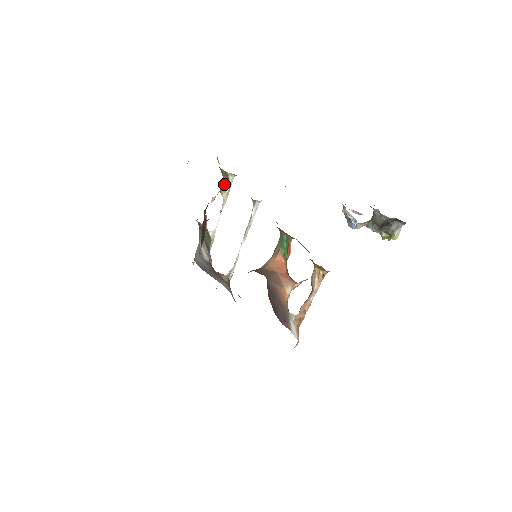
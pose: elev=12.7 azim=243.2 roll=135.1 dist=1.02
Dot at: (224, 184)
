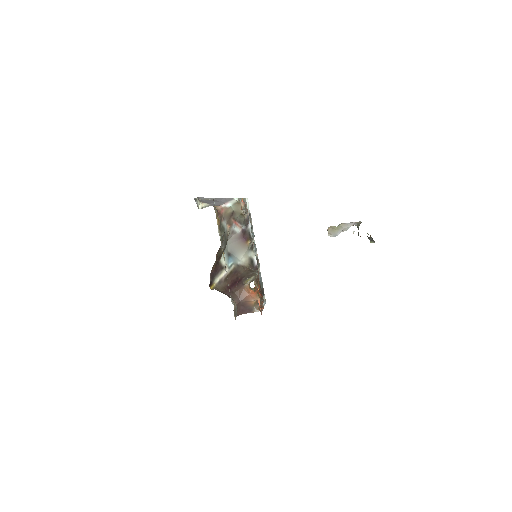
Dot at: occluded
